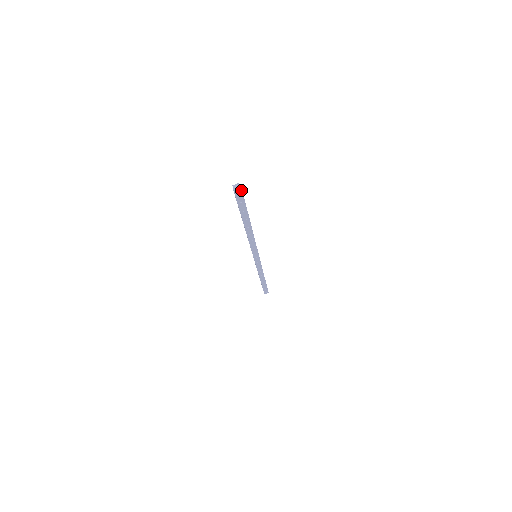
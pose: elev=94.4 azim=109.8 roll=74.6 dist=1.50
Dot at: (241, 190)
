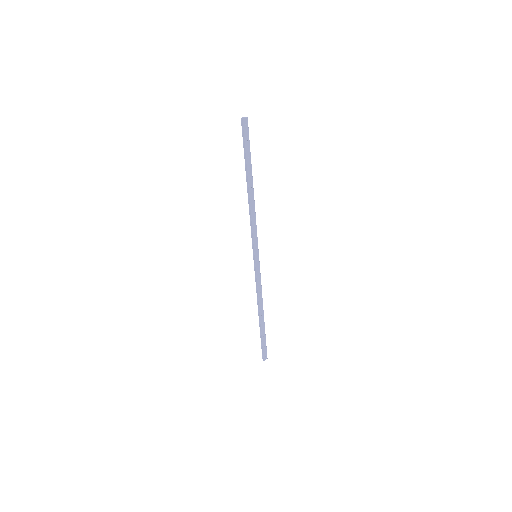
Dot at: (247, 122)
